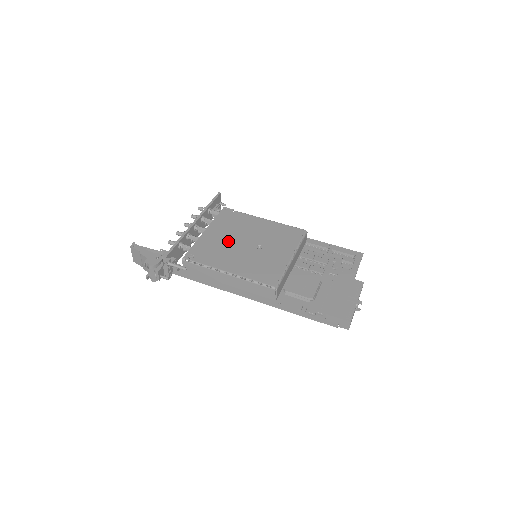
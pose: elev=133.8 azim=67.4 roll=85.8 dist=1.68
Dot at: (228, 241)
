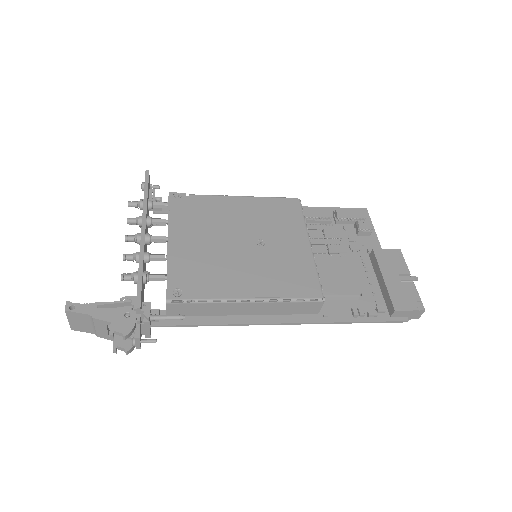
Dot at: (213, 247)
